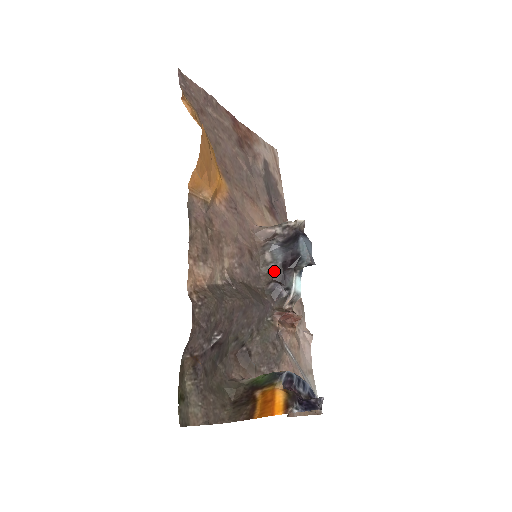
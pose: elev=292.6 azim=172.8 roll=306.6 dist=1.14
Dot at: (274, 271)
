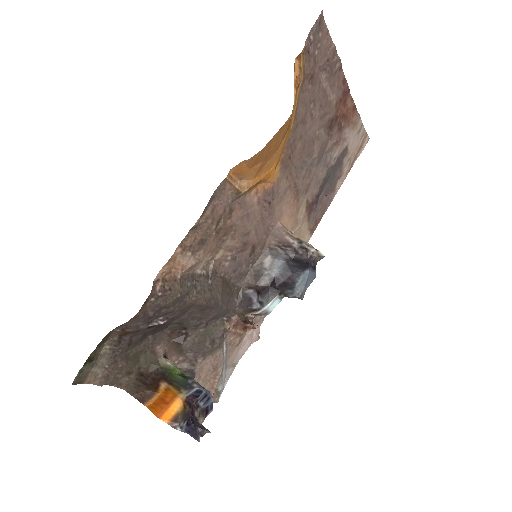
Dot at: (262, 279)
